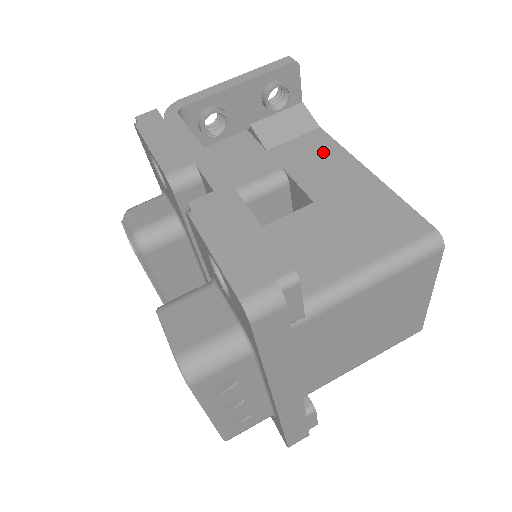
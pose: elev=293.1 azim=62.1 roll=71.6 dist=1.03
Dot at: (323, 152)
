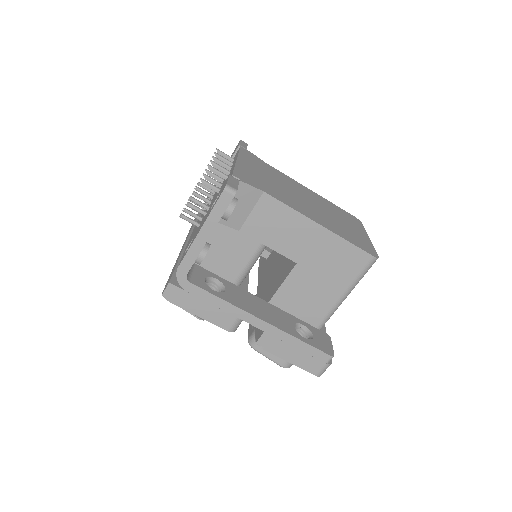
Dot at: (280, 218)
